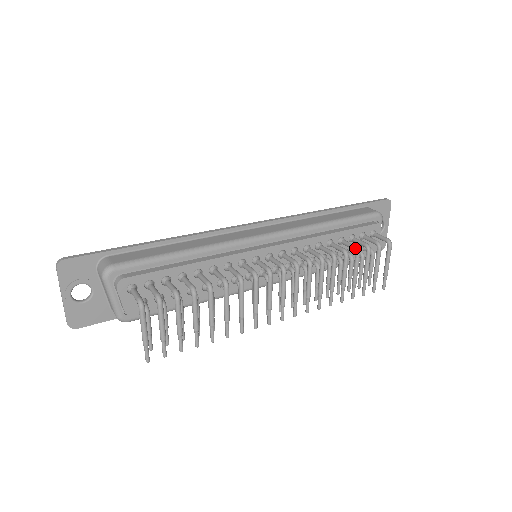
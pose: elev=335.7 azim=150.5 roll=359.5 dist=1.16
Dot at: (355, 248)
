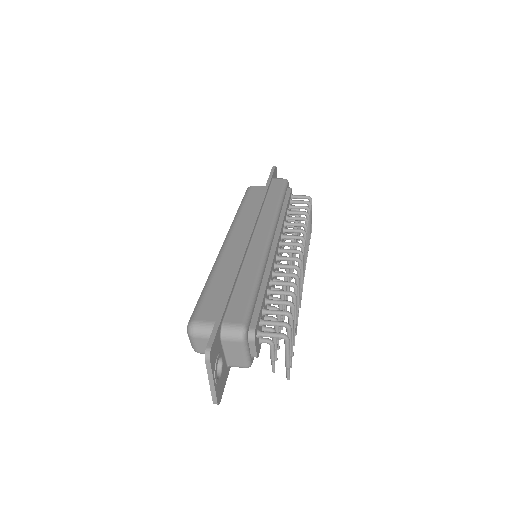
Dot at: (306, 213)
